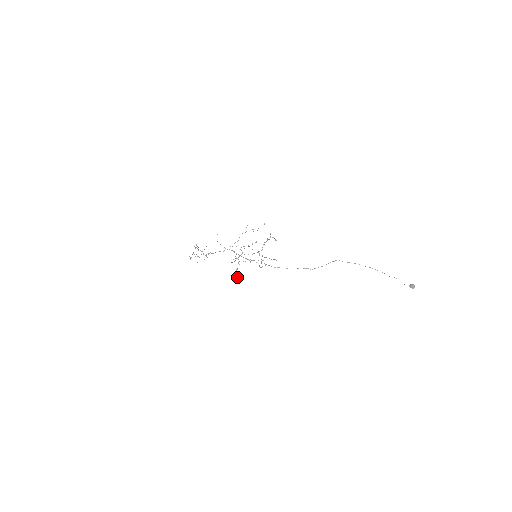
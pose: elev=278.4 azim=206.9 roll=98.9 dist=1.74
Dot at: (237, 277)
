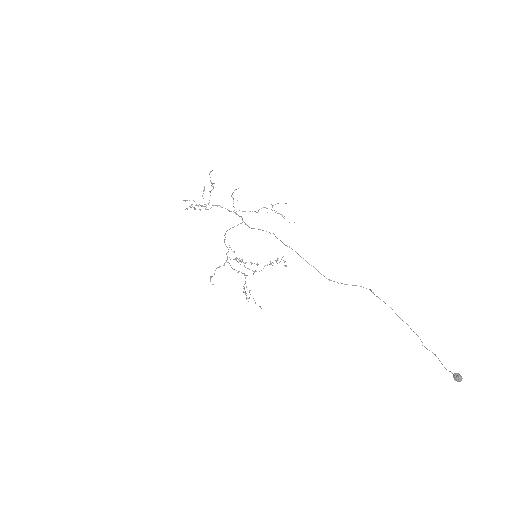
Dot at: occluded
